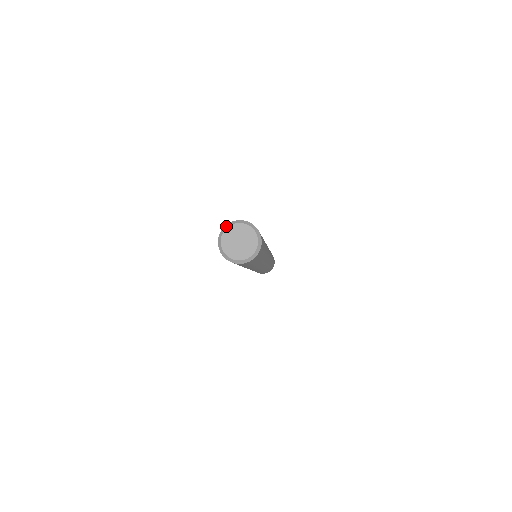
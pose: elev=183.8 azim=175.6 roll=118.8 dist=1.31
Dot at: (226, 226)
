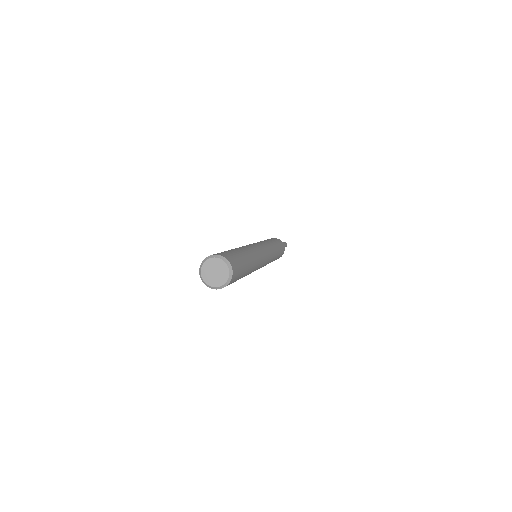
Dot at: (199, 270)
